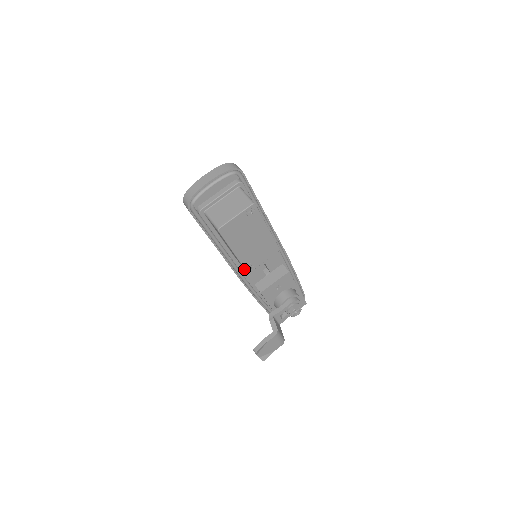
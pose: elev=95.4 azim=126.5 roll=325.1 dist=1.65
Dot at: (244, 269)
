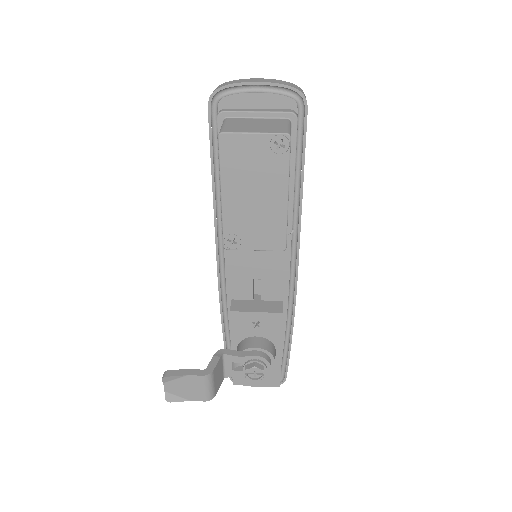
Dot at: (231, 263)
